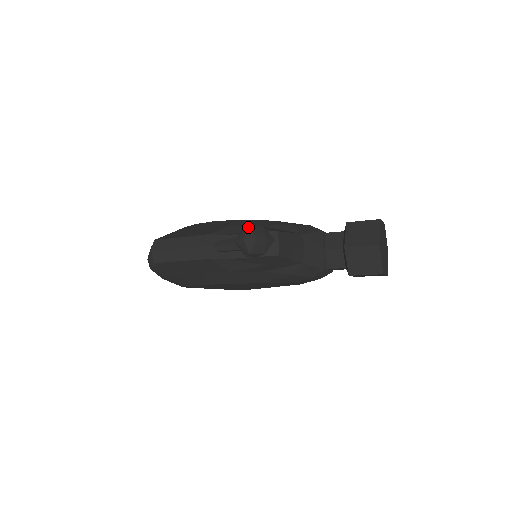
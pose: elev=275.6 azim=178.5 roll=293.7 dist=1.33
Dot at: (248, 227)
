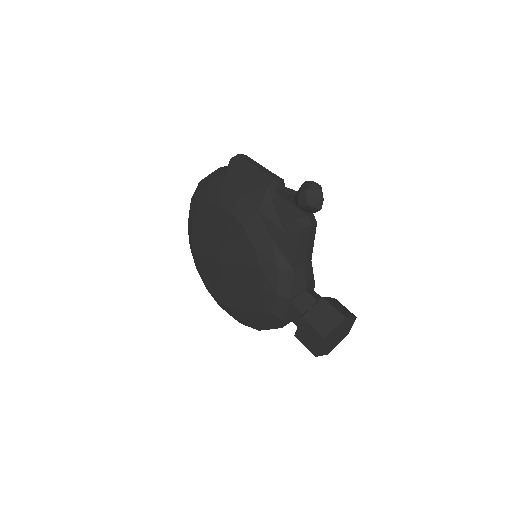
Dot at: occluded
